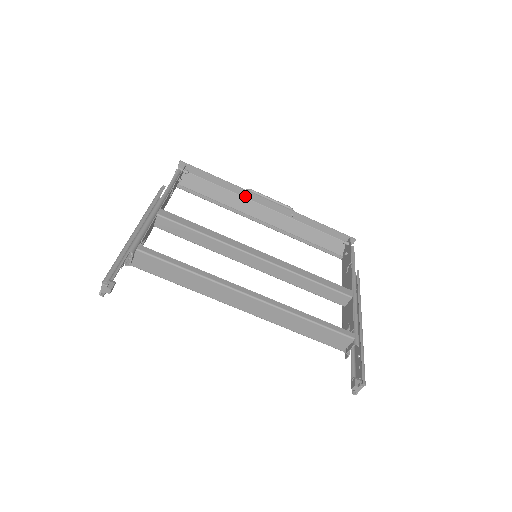
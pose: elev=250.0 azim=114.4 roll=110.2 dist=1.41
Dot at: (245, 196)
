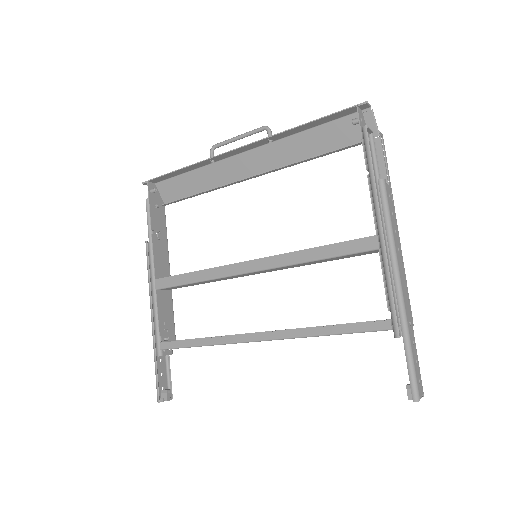
Dot at: (215, 161)
